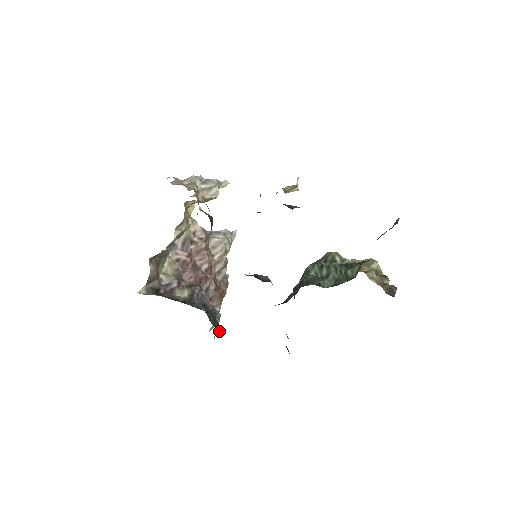
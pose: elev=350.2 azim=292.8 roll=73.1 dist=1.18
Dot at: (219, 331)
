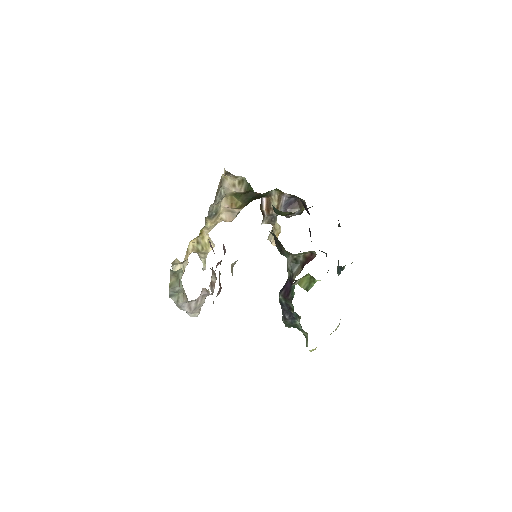
Dot at: occluded
